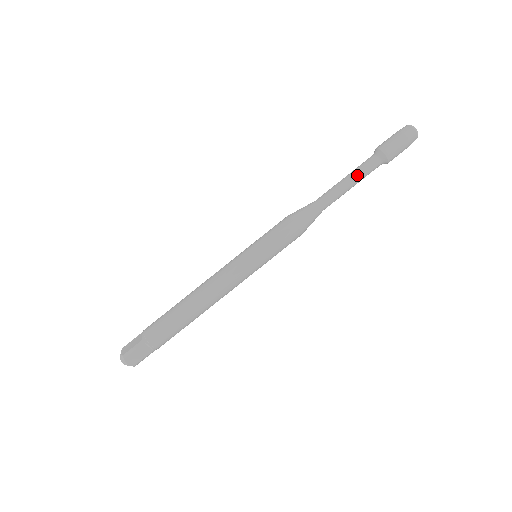
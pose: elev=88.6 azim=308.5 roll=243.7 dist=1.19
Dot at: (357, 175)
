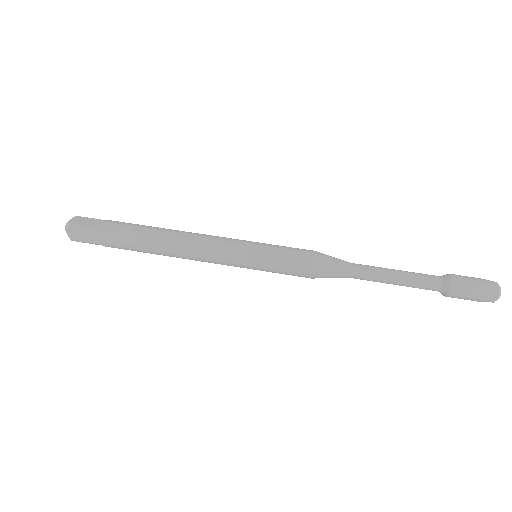
Dot at: occluded
